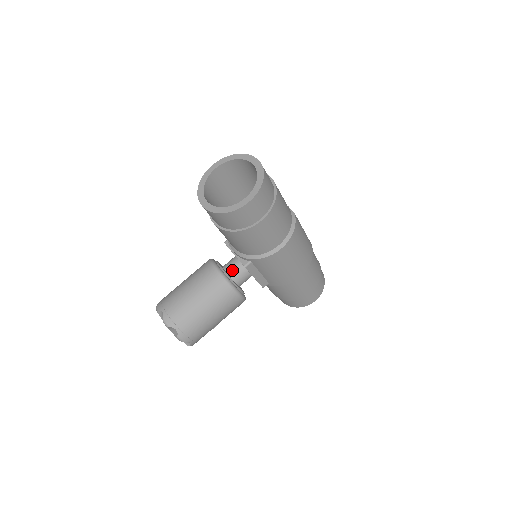
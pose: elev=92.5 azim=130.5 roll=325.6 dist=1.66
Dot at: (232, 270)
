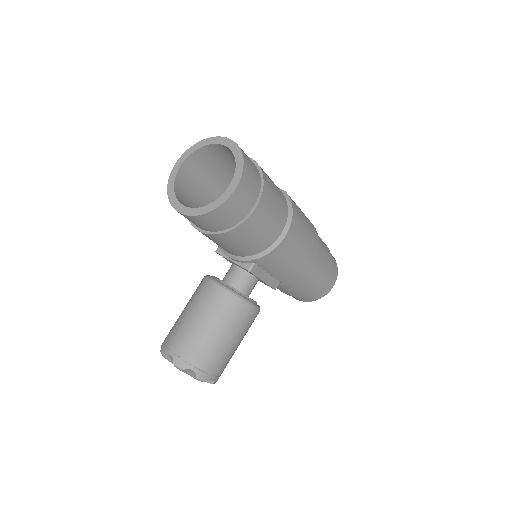
Dot at: (235, 280)
